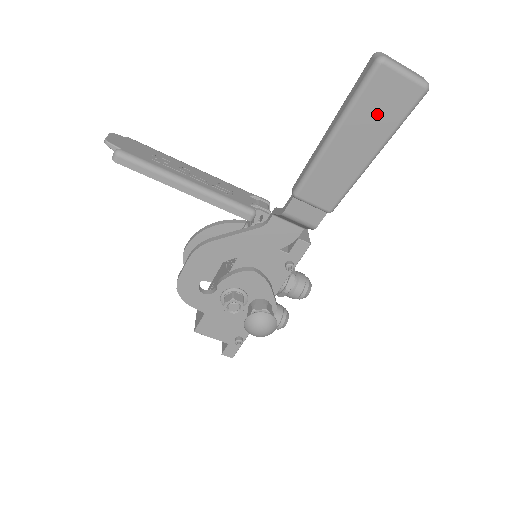
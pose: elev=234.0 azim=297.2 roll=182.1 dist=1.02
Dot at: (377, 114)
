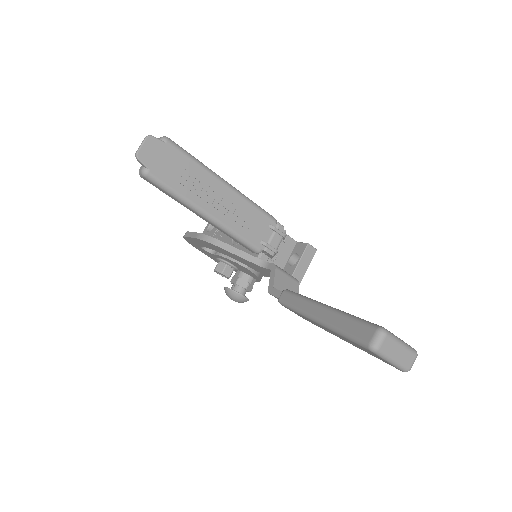
Dot at: (358, 346)
